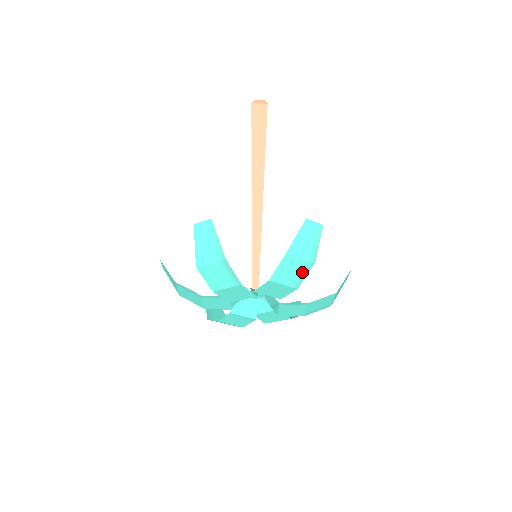
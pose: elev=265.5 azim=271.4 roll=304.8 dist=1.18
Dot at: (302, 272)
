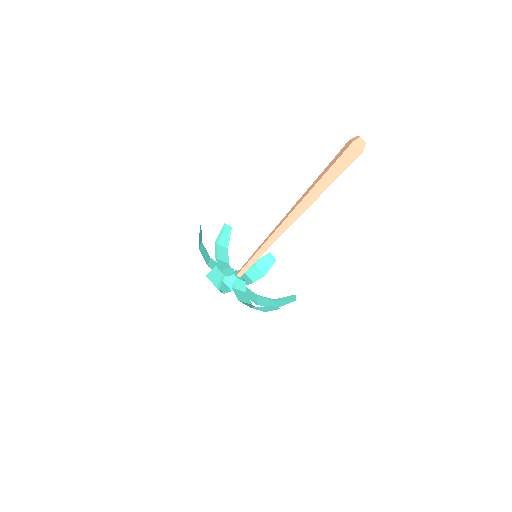
Dot at: occluded
